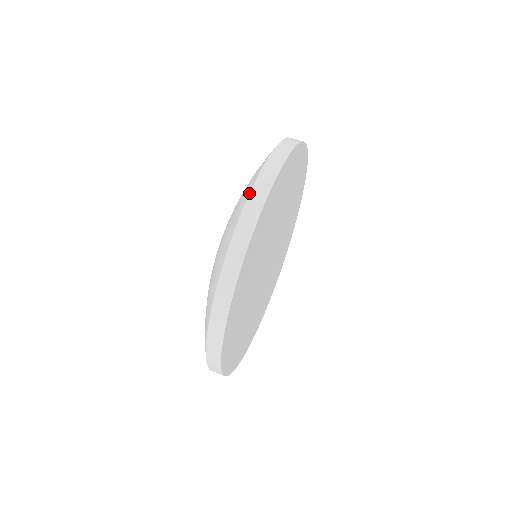
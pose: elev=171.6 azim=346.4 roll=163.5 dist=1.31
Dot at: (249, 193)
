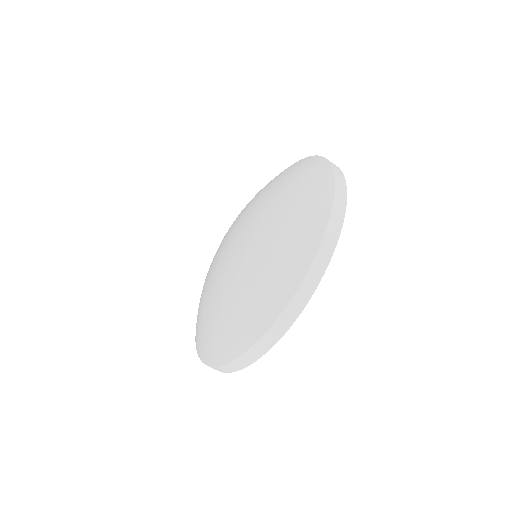
Dot at: (334, 195)
